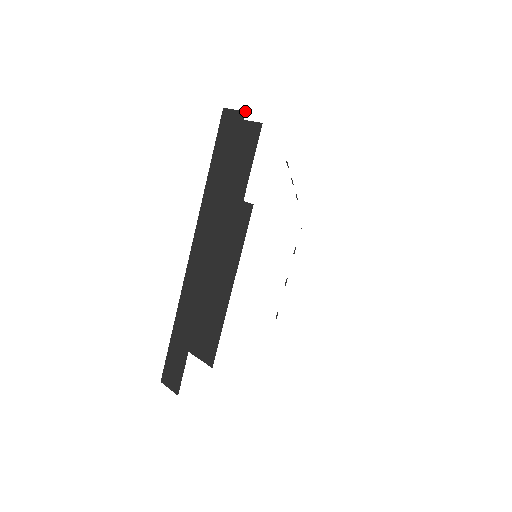
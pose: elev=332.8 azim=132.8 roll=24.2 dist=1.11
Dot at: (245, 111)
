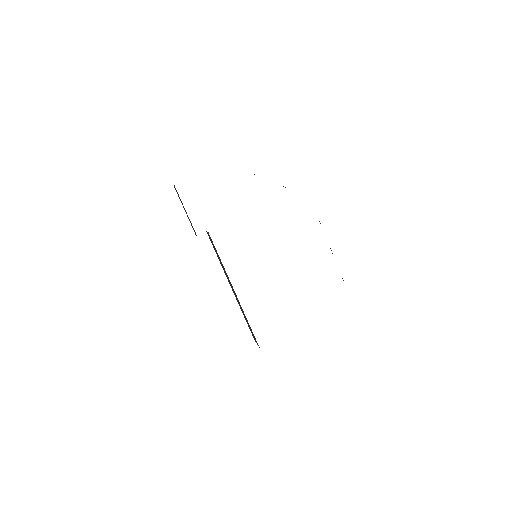
Dot at: occluded
